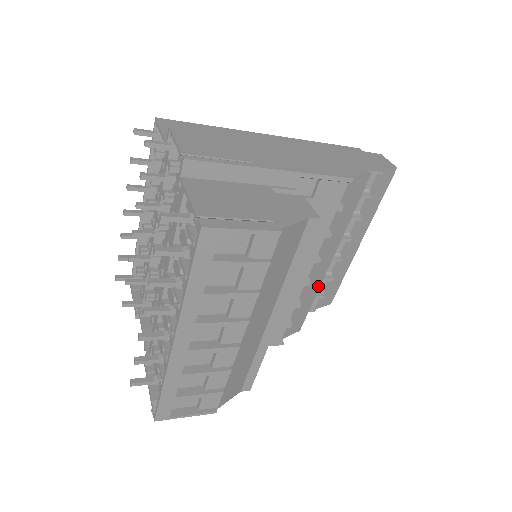
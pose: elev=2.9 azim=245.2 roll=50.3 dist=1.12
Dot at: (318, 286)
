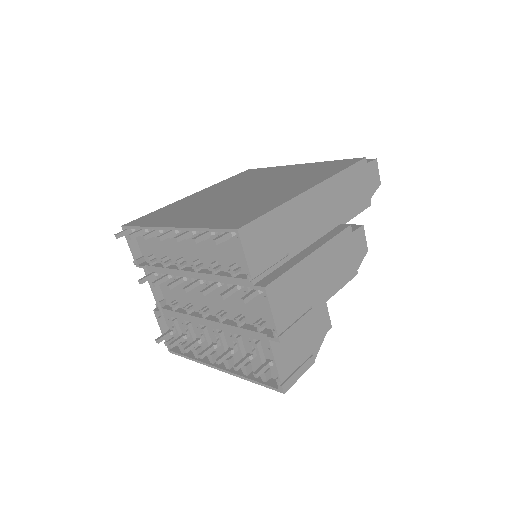
Dot at: occluded
